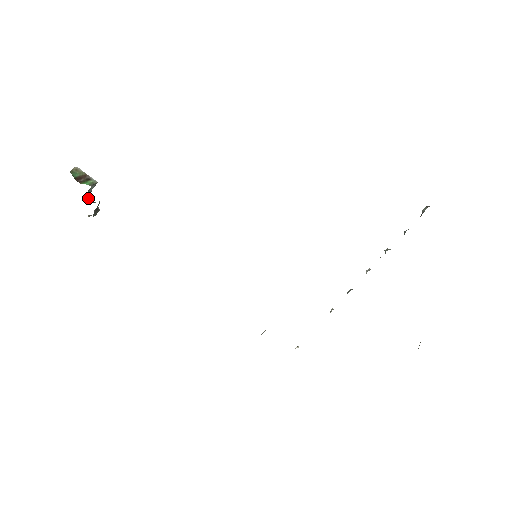
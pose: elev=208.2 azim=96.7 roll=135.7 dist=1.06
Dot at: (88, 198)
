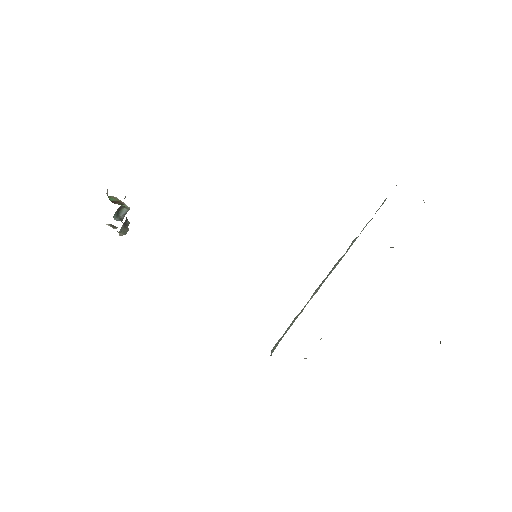
Dot at: (120, 219)
